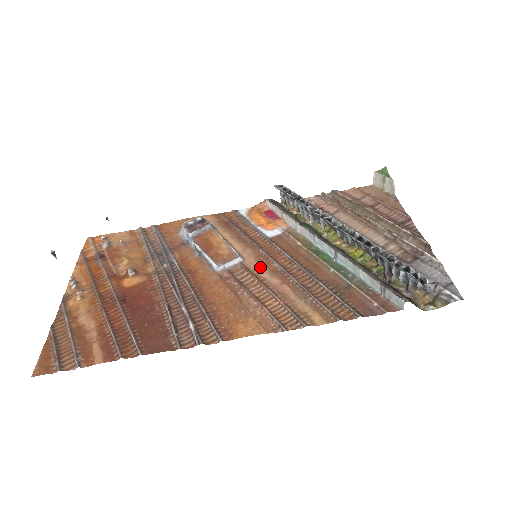
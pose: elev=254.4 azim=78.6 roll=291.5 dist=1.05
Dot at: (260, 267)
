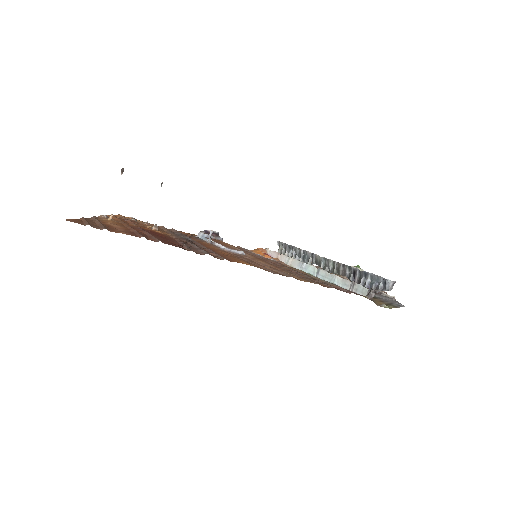
Dot at: (258, 260)
